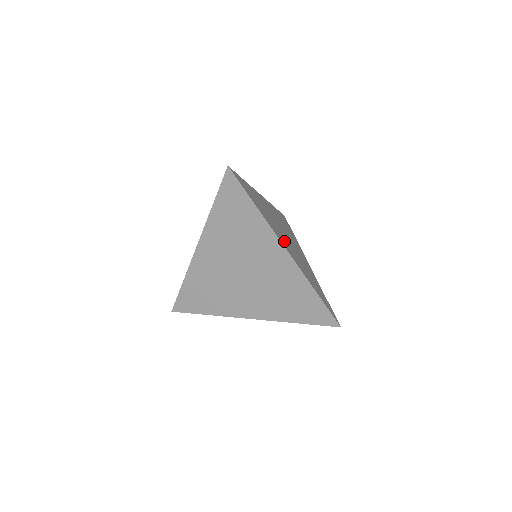
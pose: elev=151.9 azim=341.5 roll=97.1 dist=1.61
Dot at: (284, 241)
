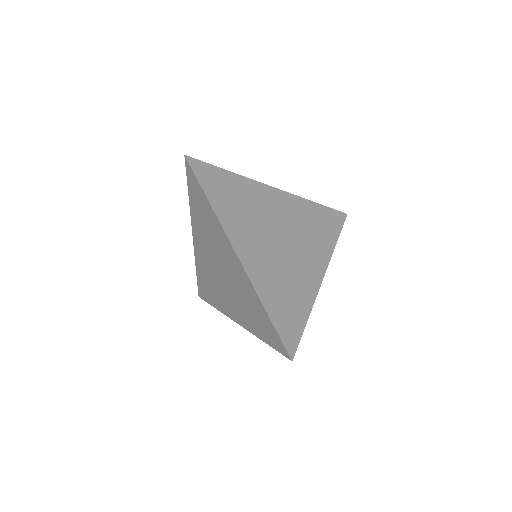
Dot at: occluded
